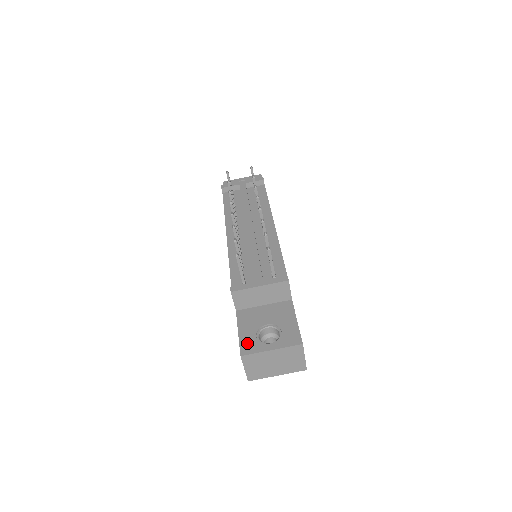
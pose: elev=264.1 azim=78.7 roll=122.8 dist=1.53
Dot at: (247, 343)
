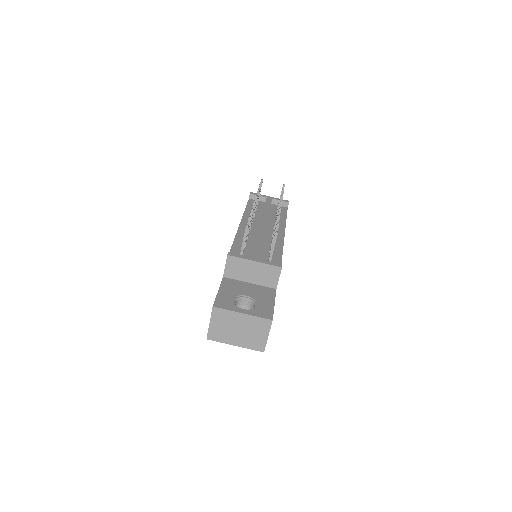
Dot at: (223, 300)
